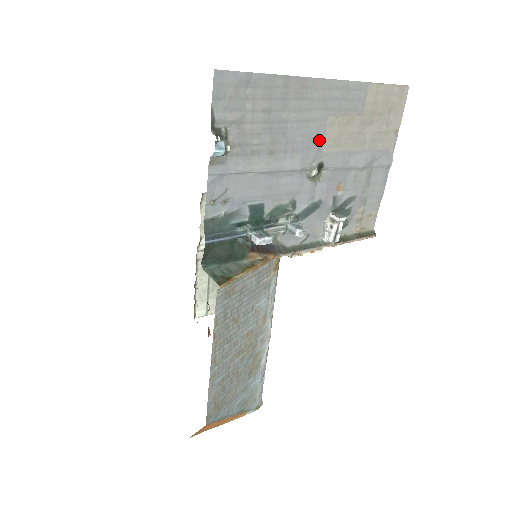
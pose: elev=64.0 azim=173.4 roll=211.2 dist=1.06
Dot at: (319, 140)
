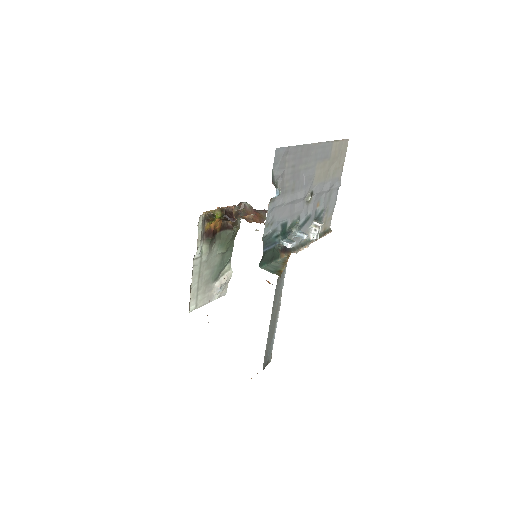
Dot at: (312, 178)
